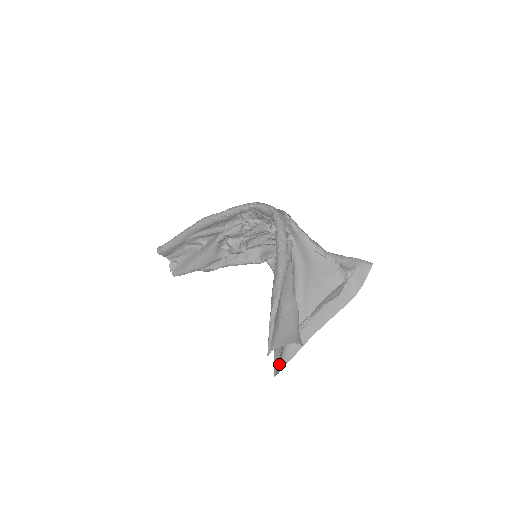
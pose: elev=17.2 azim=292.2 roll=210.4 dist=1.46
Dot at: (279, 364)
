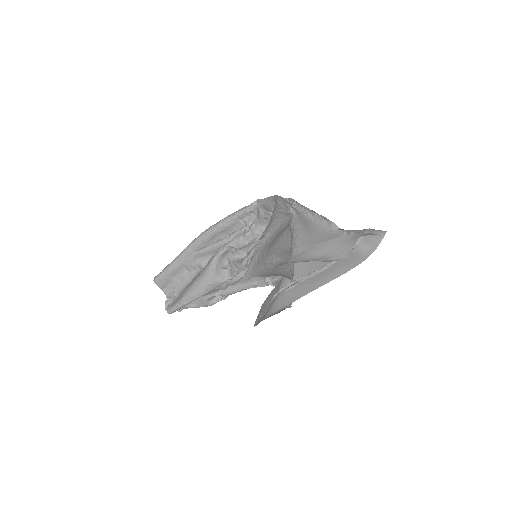
Dot at: occluded
